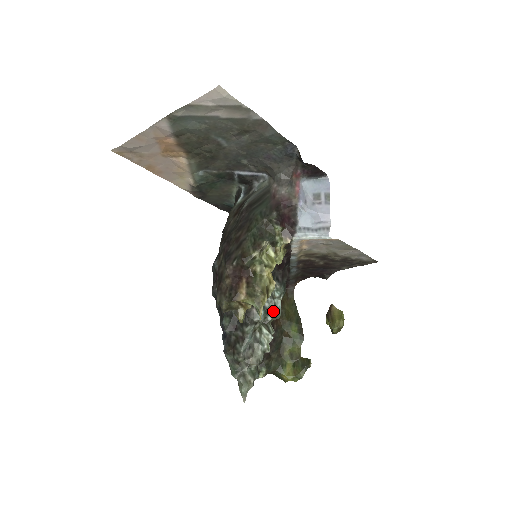
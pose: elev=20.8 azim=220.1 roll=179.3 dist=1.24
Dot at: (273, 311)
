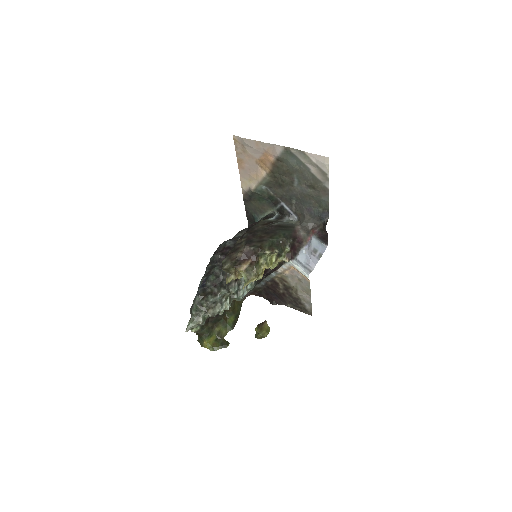
Dot at: (241, 294)
